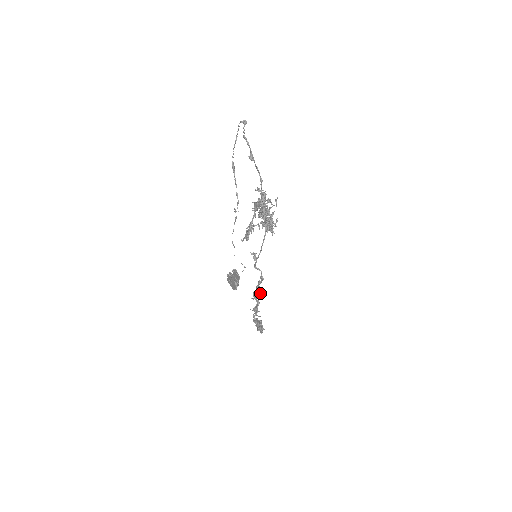
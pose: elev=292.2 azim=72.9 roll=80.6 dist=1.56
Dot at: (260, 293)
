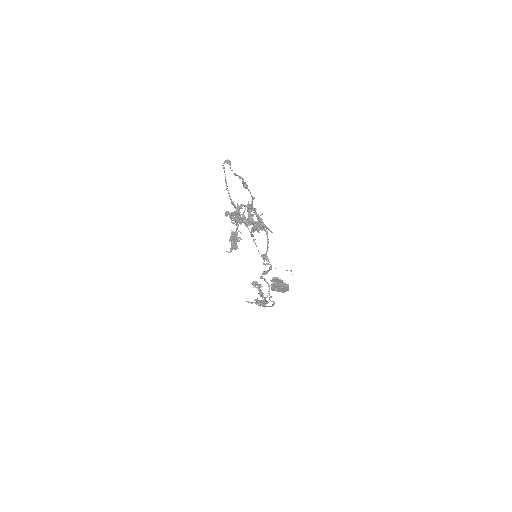
Dot at: occluded
